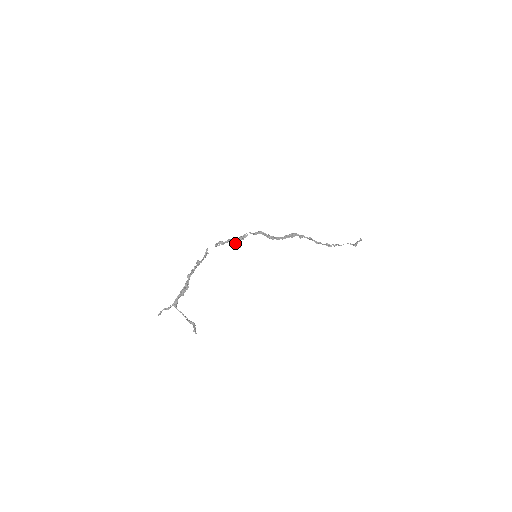
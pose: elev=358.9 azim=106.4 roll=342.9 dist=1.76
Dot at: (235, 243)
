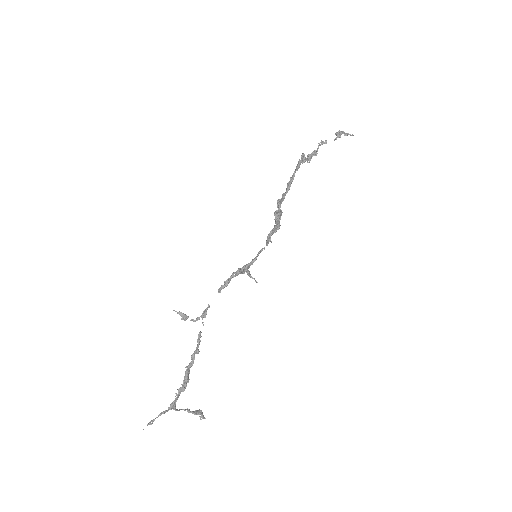
Dot at: (245, 271)
